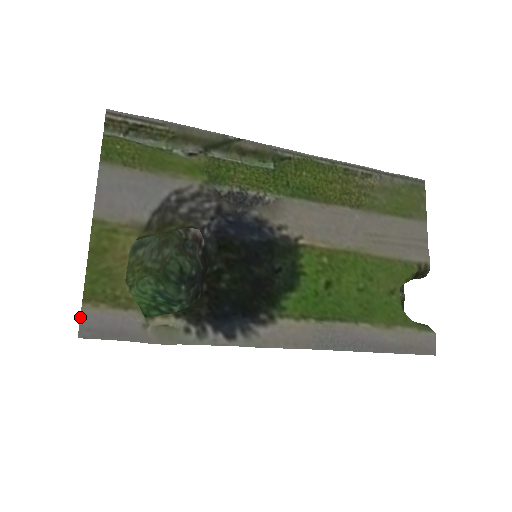
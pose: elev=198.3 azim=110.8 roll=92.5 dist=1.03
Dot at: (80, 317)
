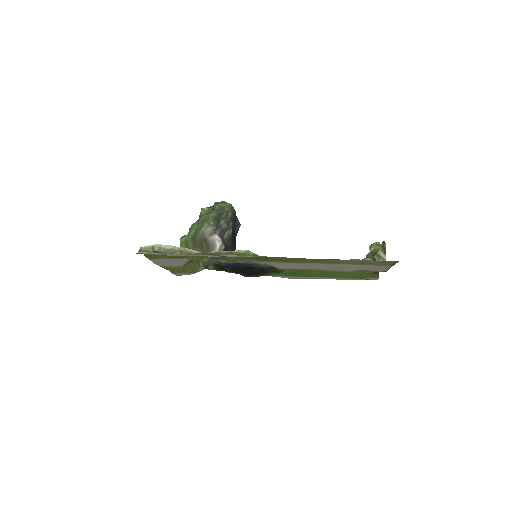
Dot at: (174, 274)
